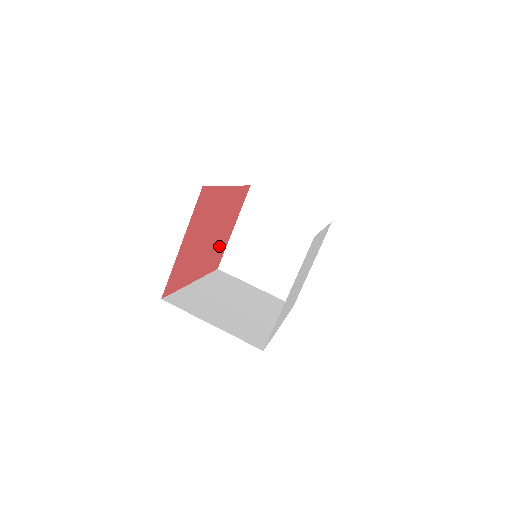
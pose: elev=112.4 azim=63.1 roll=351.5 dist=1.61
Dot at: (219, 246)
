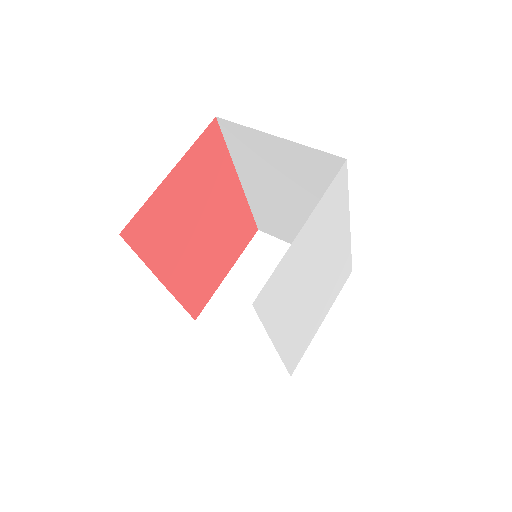
Dot at: (207, 275)
